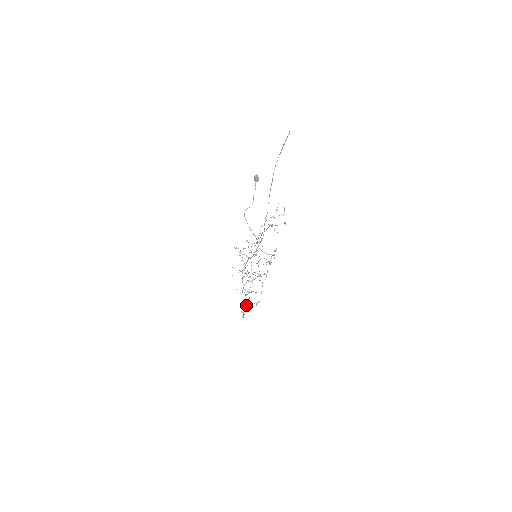
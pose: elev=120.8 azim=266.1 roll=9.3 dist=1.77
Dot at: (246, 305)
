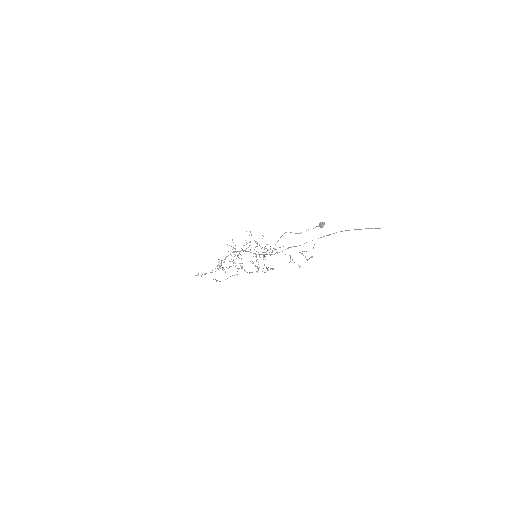
Dot at: (210, 272)
